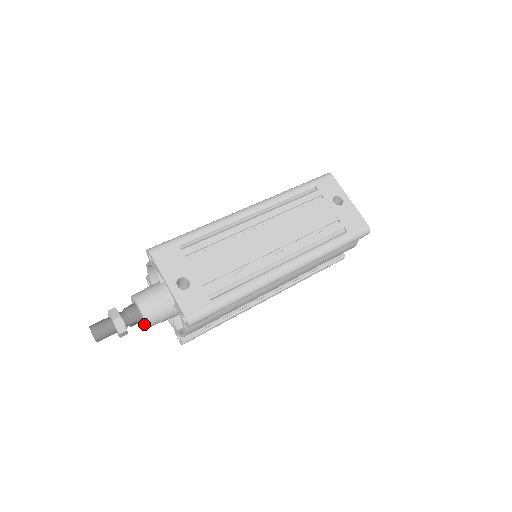
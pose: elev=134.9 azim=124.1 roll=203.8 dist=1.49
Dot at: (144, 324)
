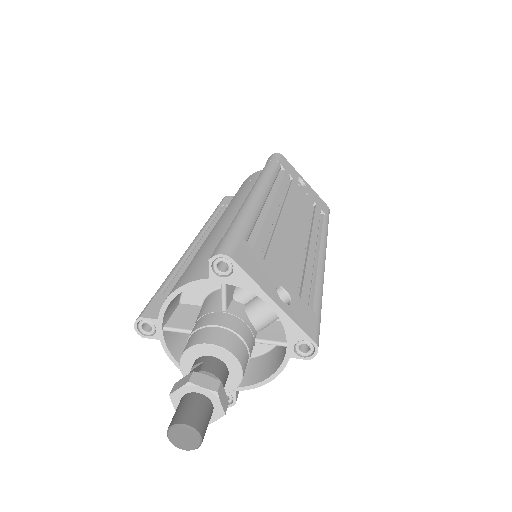
Dot at: occluded
